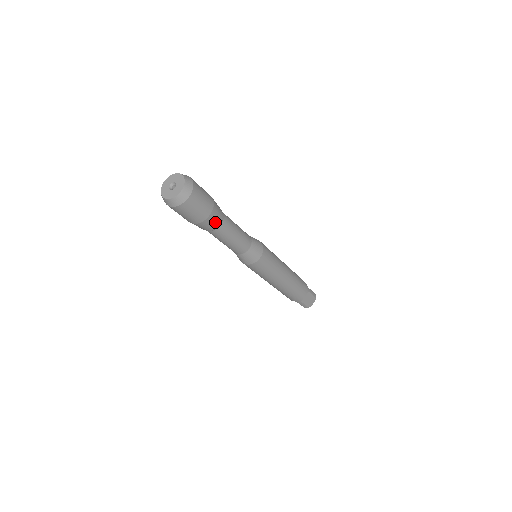
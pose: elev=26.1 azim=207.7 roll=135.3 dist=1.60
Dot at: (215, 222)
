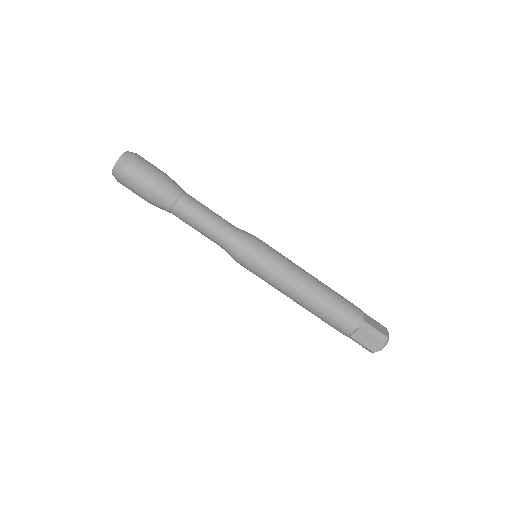
Dot at: (164, 201)
